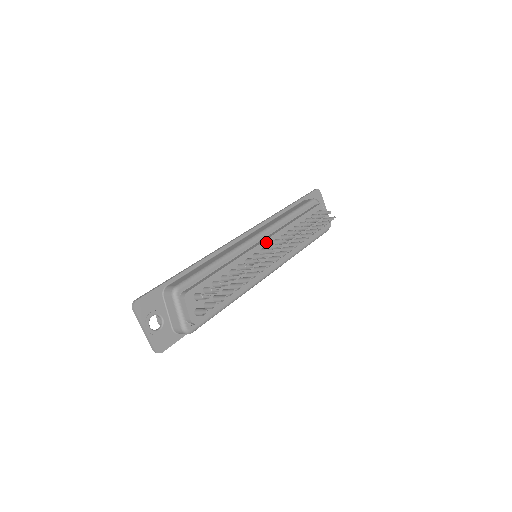
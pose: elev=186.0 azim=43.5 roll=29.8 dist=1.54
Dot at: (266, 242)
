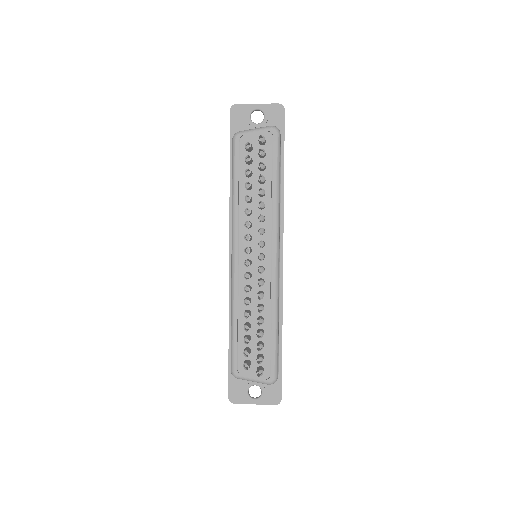
Dot at: (241, 252)
